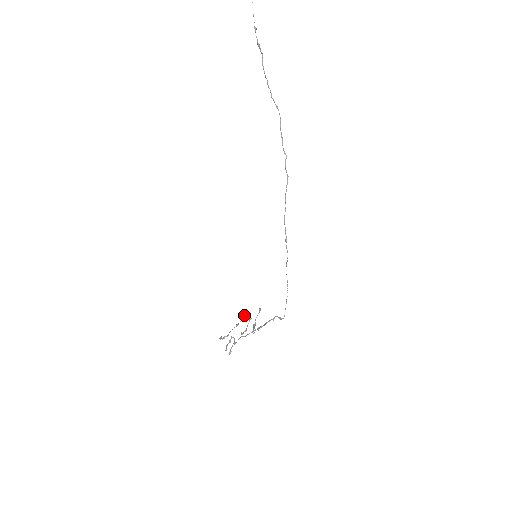
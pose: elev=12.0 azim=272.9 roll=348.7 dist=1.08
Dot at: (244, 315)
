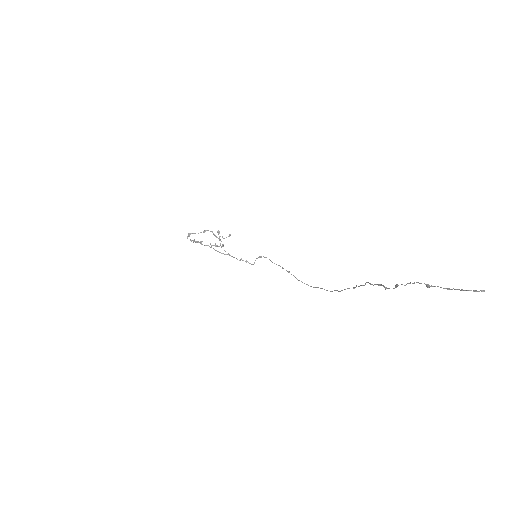
Dot at: occluded
